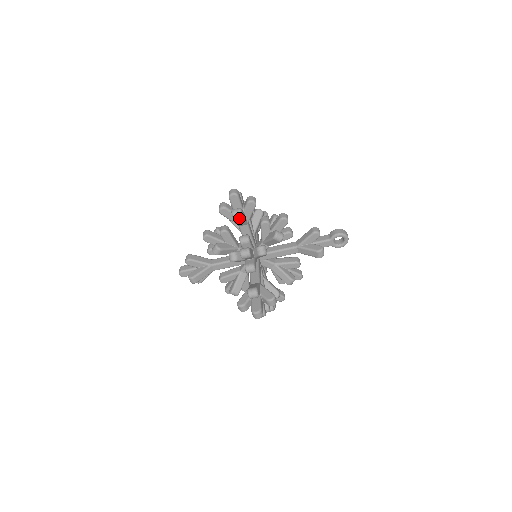
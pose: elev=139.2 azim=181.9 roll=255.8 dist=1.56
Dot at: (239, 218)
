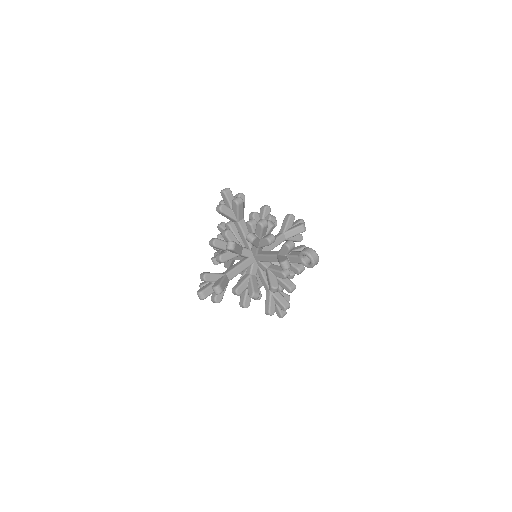
Dot at: (221, 212)
